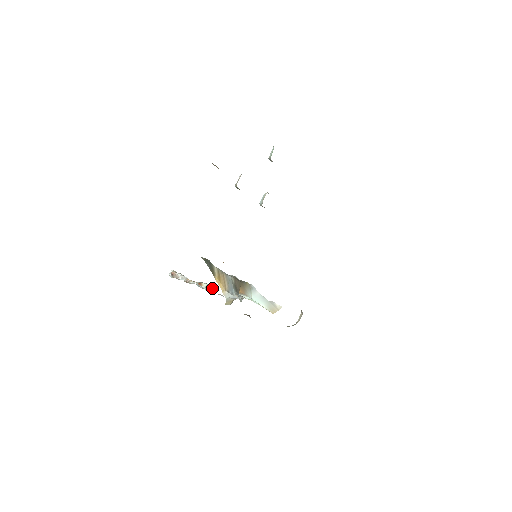
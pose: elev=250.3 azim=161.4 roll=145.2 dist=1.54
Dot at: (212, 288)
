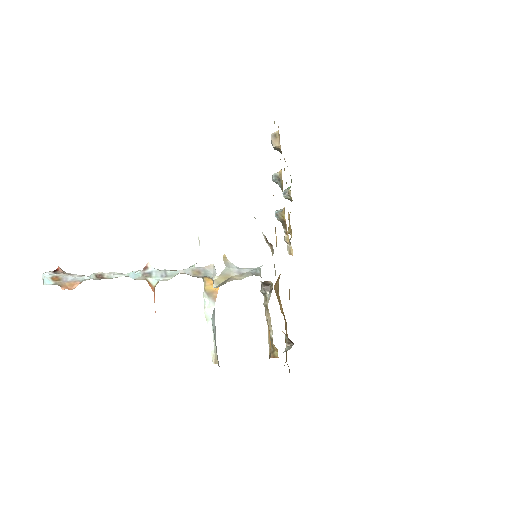
Dot at: (177, 271)
